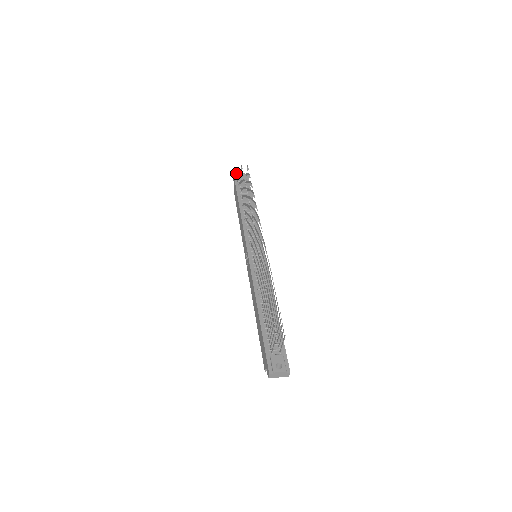
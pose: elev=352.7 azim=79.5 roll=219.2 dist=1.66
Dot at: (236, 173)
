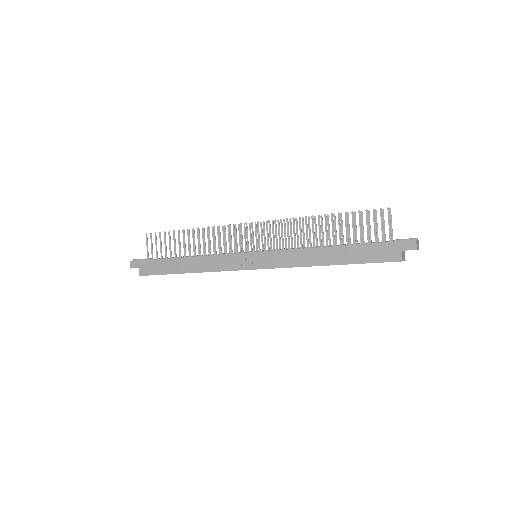
Dot at: occluded
